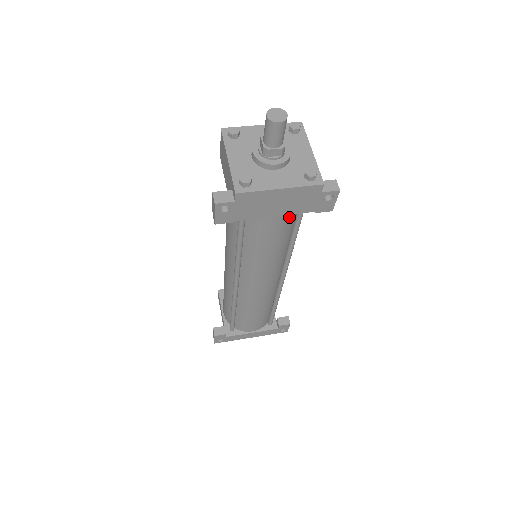
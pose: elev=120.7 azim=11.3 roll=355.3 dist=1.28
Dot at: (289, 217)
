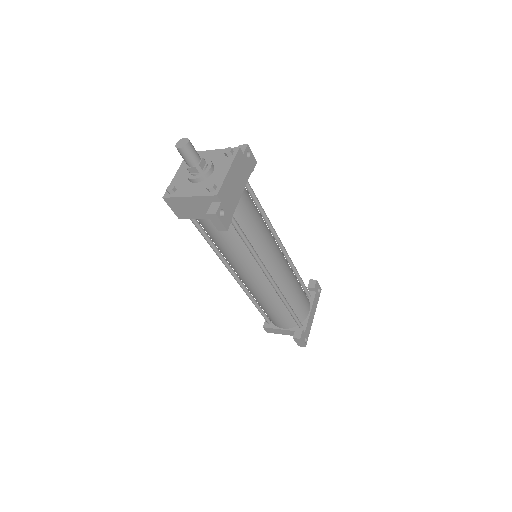
Dot at: (246, 191)
